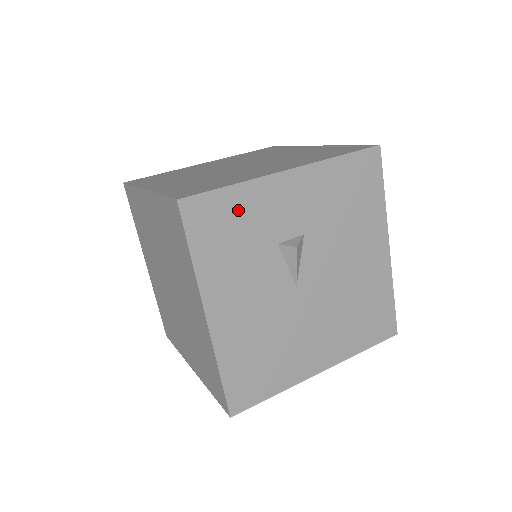
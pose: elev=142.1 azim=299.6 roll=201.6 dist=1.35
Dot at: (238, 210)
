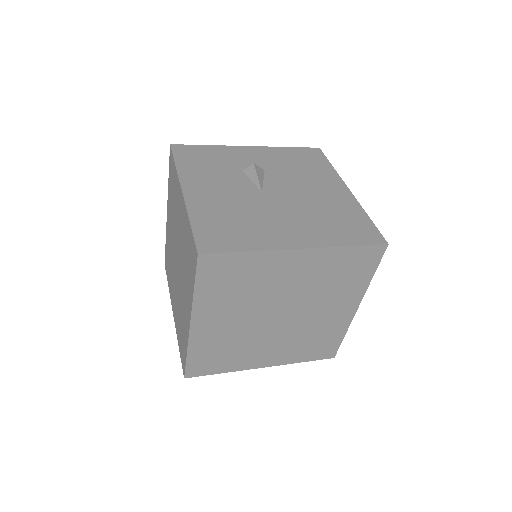
Dot at: (211, 154)
